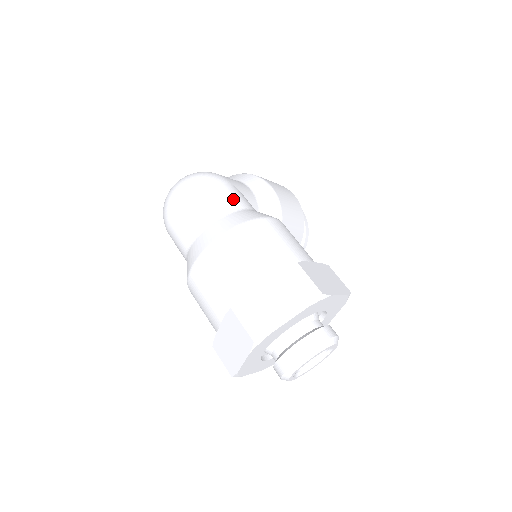
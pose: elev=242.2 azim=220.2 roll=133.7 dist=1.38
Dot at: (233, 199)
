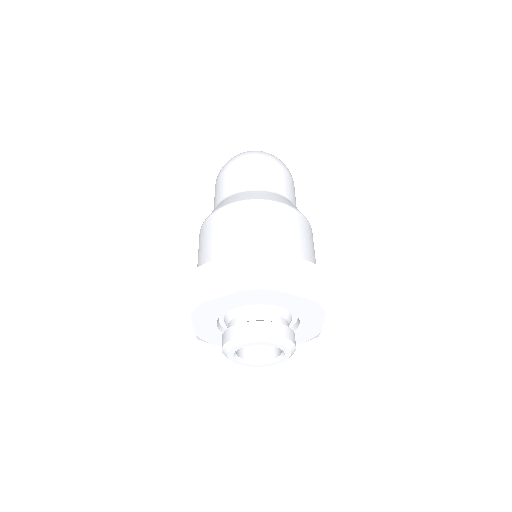
Dot at: (294, 197)
